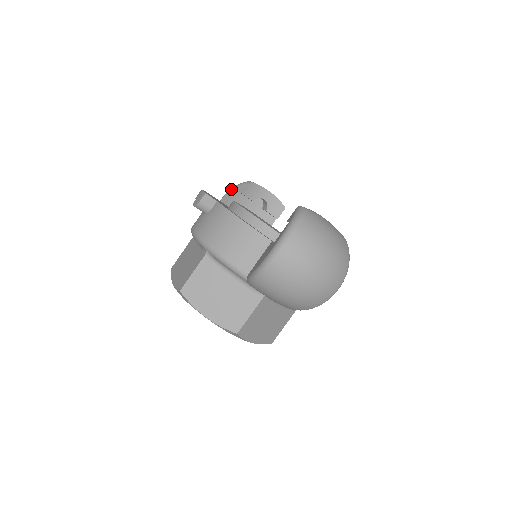
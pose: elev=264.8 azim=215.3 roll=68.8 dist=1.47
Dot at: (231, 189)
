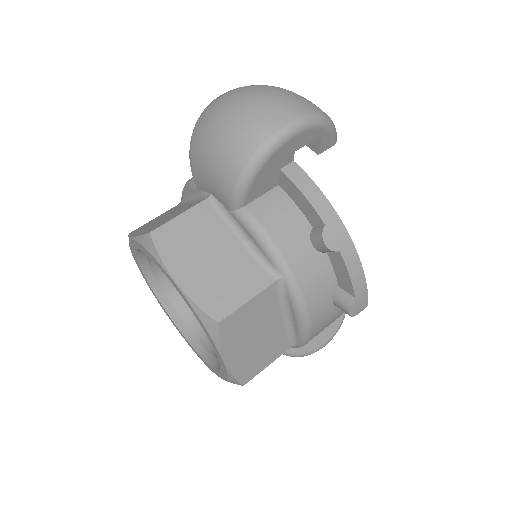
Dot at: occluded
